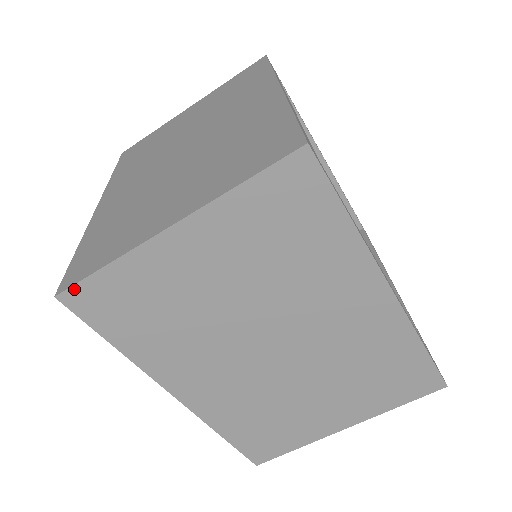
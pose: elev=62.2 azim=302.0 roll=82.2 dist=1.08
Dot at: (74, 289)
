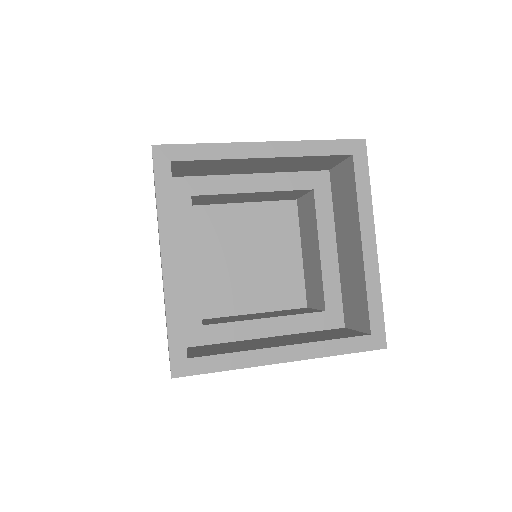
Dot at: occluded
